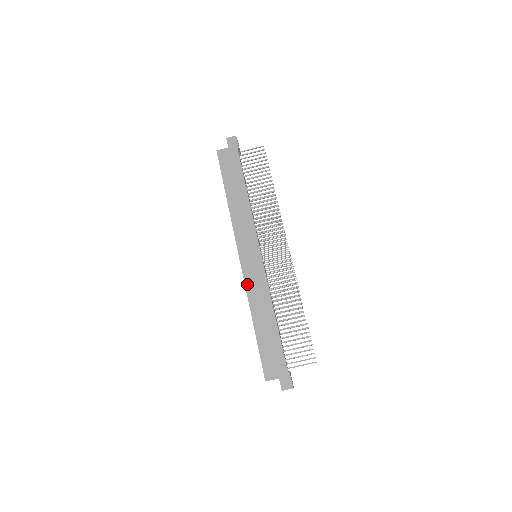
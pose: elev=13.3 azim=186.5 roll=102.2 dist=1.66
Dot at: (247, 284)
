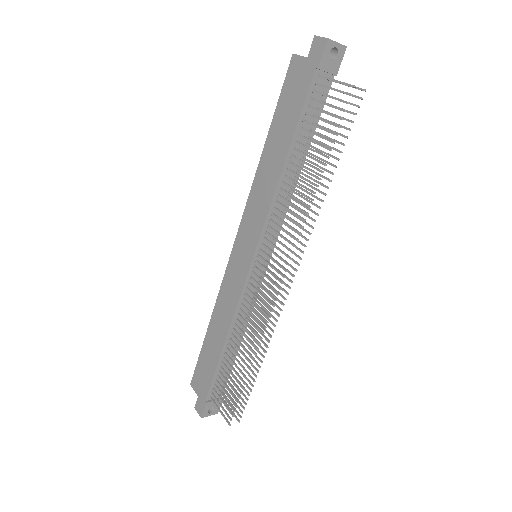
Dot at: (224, 282)
